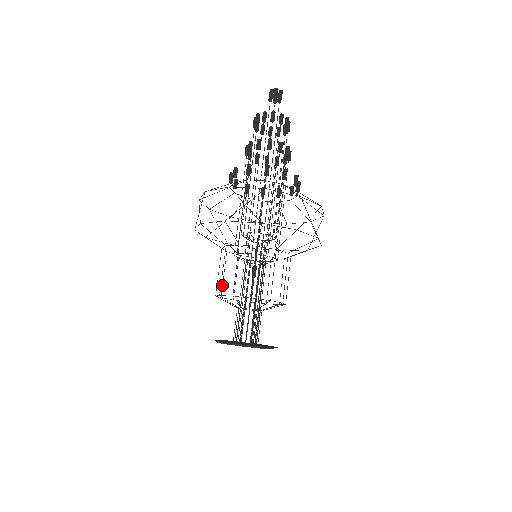
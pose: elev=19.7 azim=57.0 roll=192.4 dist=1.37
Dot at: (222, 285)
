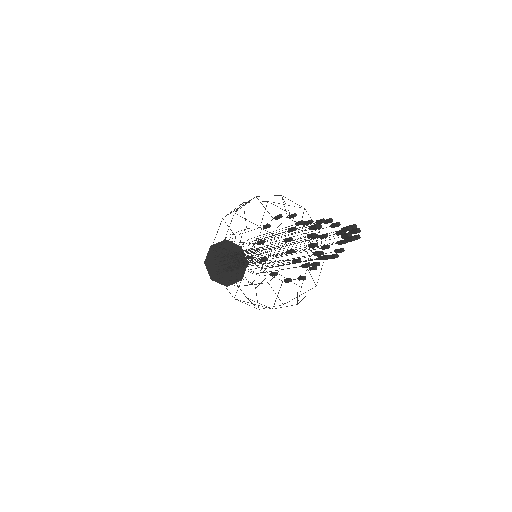
Dot at: occluded
